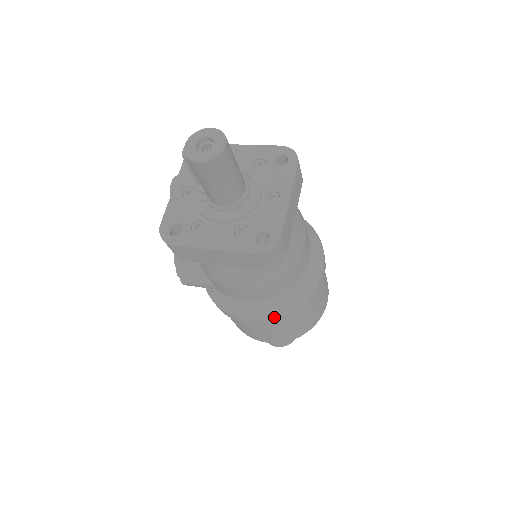
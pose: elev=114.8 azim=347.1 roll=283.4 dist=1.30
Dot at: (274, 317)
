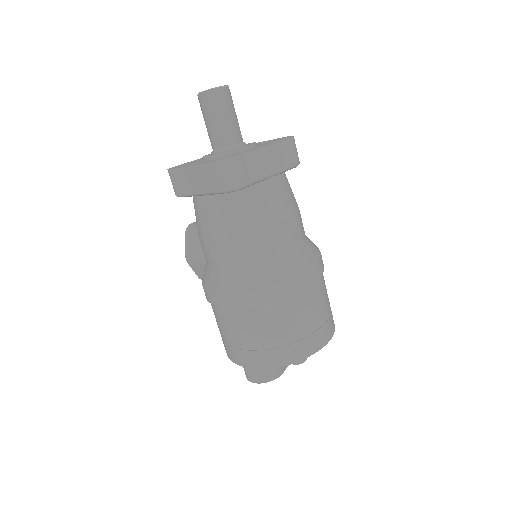
Dot at: (237, 291)
